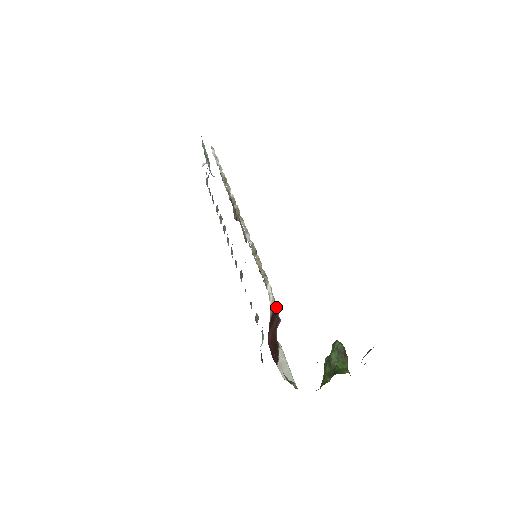
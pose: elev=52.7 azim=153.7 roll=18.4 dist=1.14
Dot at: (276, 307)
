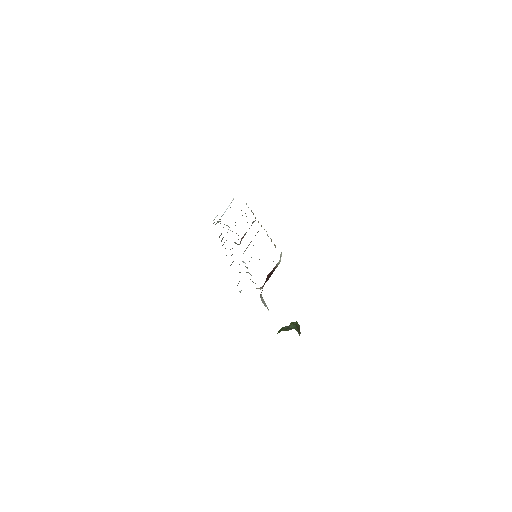
Dot at: occluded
